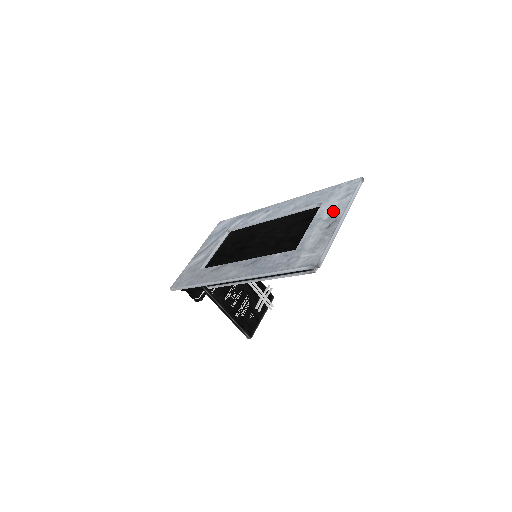
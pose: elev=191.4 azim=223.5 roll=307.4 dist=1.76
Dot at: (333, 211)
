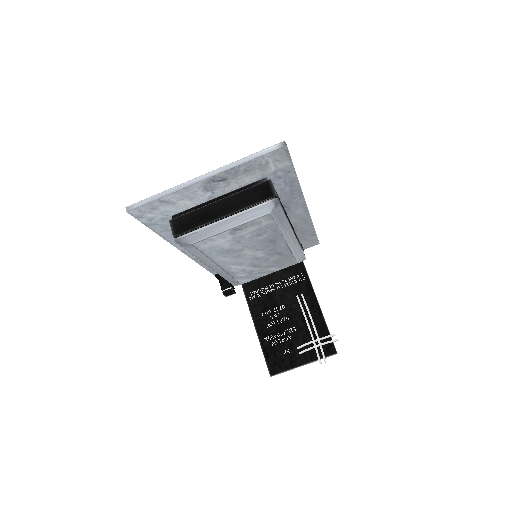
Dot at: occluded
